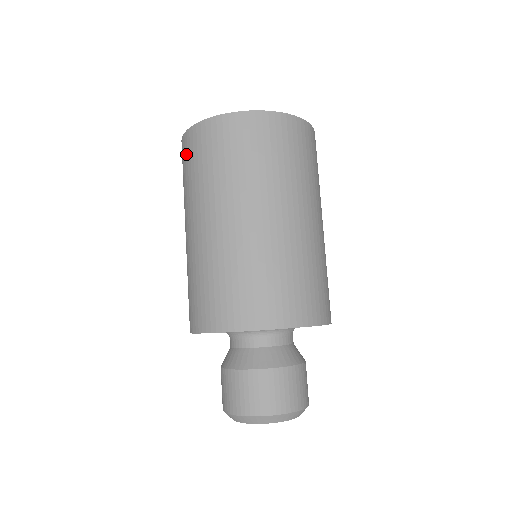
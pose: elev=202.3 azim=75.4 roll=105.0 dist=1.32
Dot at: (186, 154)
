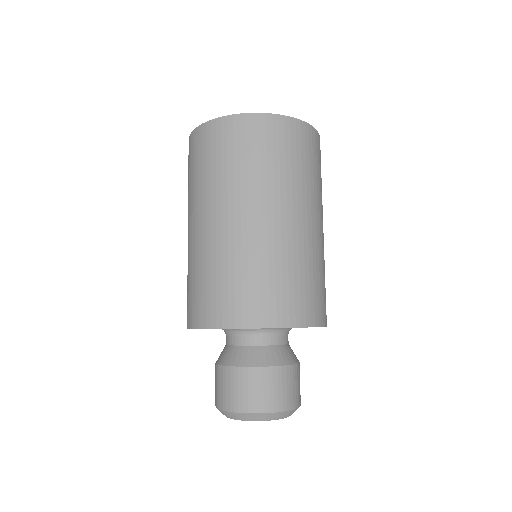
Dot at: (197, 149)
